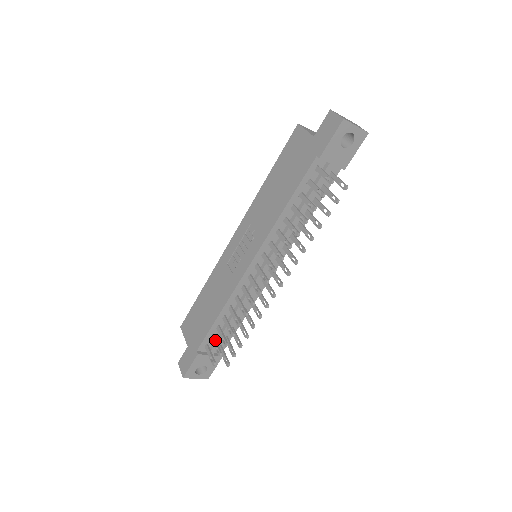
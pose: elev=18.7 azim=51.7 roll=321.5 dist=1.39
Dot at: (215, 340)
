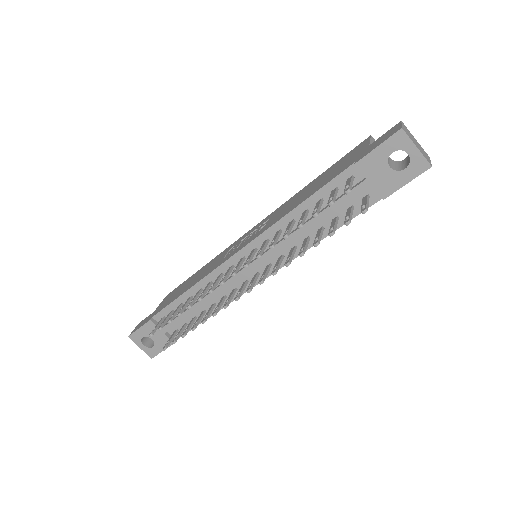
Dot at: (170, 315)
